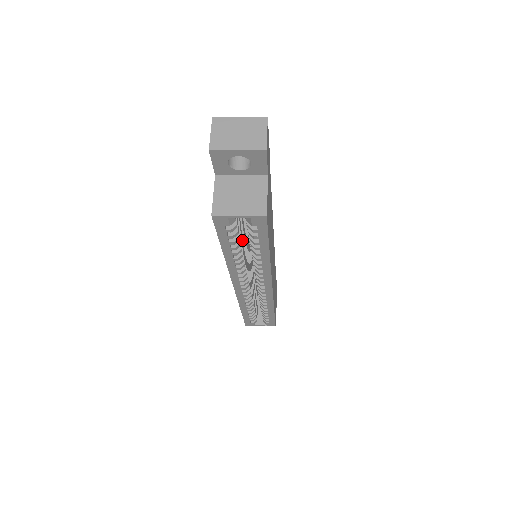
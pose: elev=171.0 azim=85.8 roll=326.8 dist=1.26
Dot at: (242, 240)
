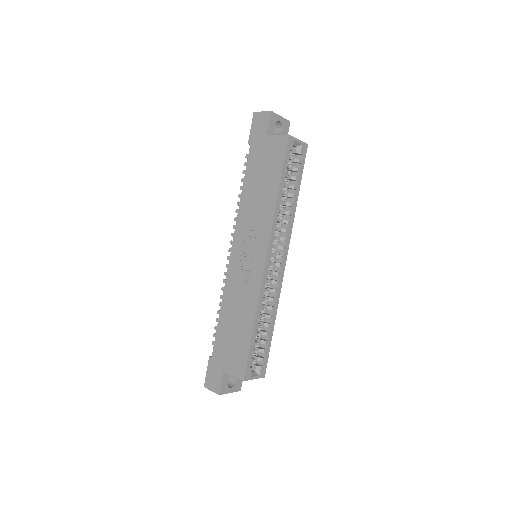
Dot at: occluded
